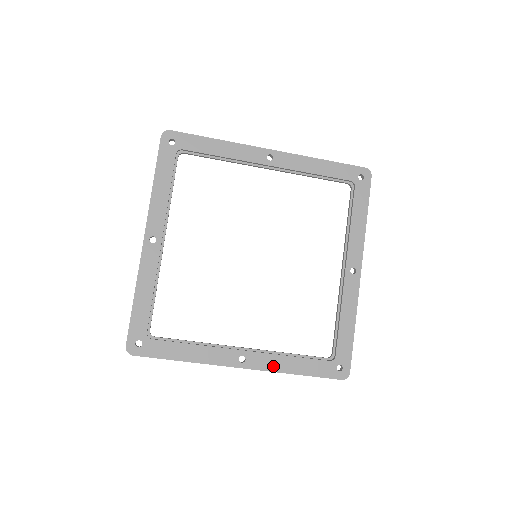
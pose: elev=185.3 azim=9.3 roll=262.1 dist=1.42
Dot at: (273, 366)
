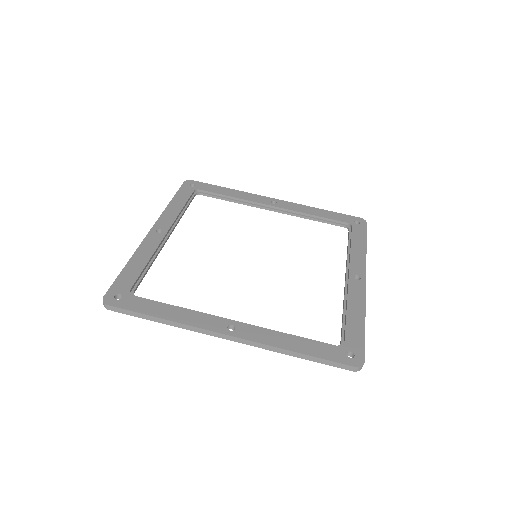
Dot at: (267, 340)
